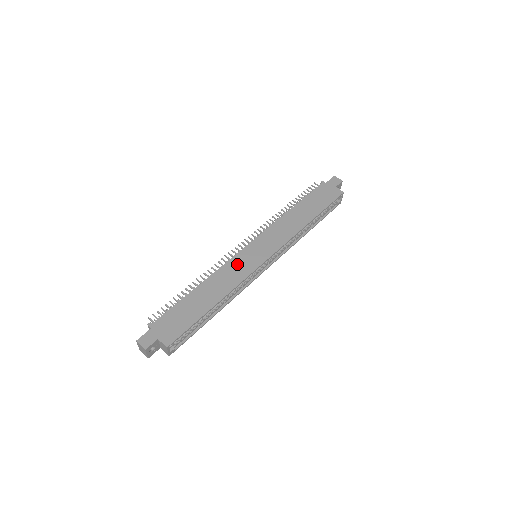
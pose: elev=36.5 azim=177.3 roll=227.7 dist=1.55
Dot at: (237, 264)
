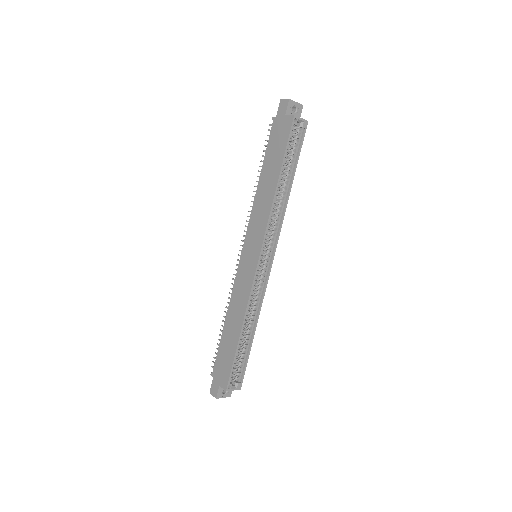
Dot at: (241, 280)
